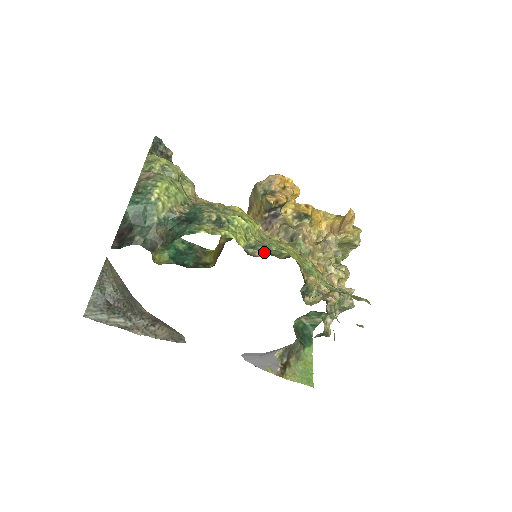
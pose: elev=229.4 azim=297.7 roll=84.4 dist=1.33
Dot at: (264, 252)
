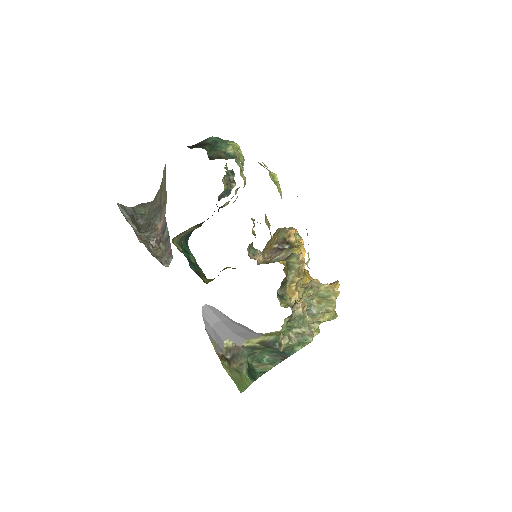
Dot at: occluded
